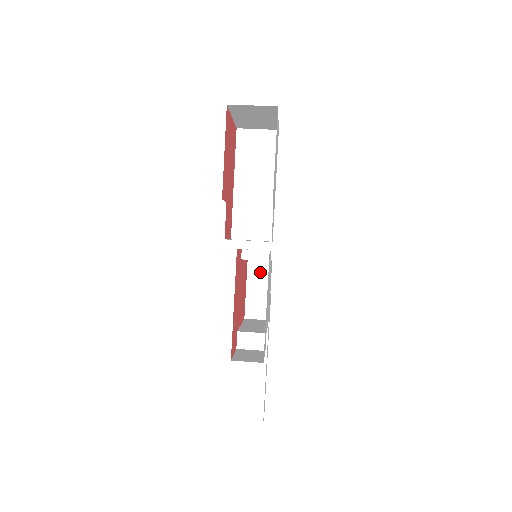
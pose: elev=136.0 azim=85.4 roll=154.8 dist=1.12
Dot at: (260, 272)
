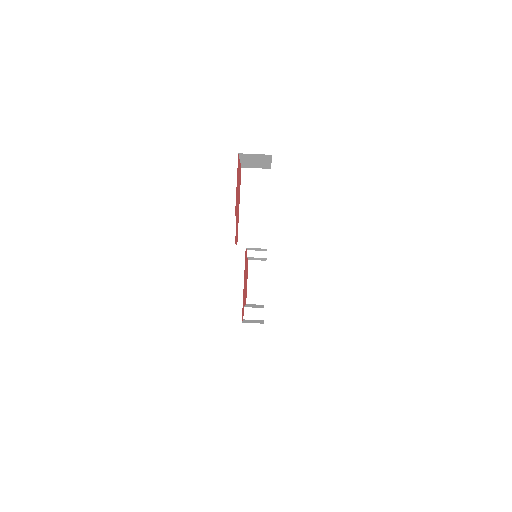
Dot at: (257, 270)
